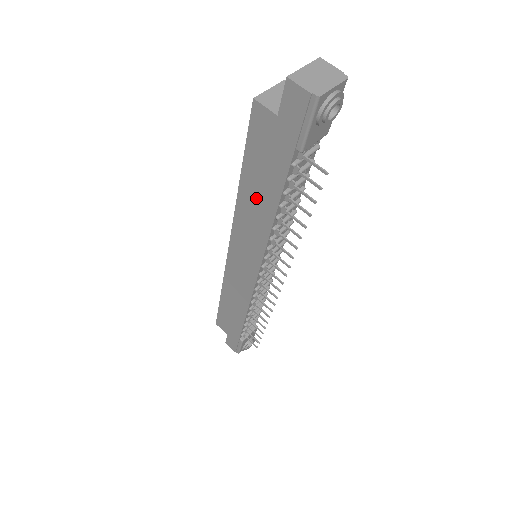
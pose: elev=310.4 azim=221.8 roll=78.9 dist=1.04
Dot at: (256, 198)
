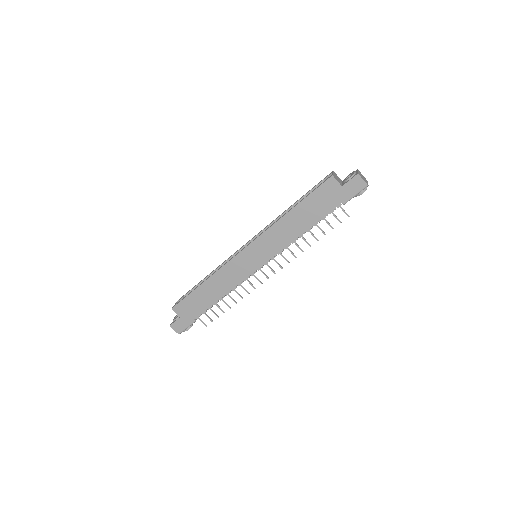
Dot at: (297, 221)
